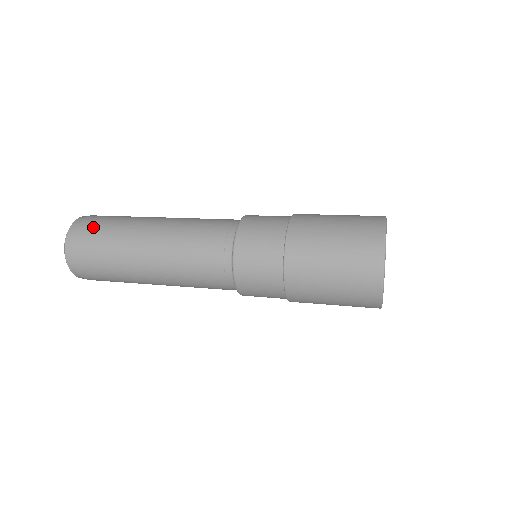
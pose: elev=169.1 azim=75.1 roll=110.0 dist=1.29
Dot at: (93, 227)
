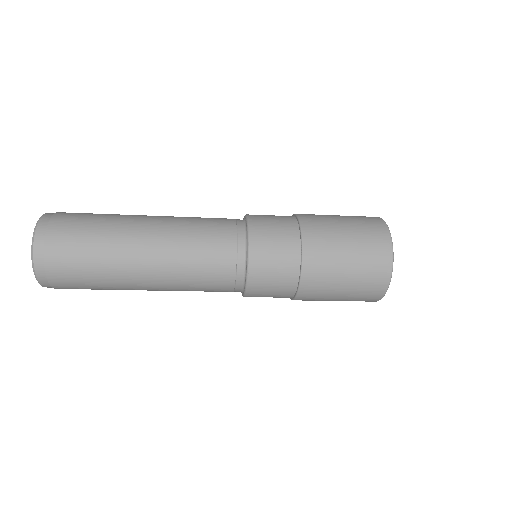
Dot at: (69, 232)
